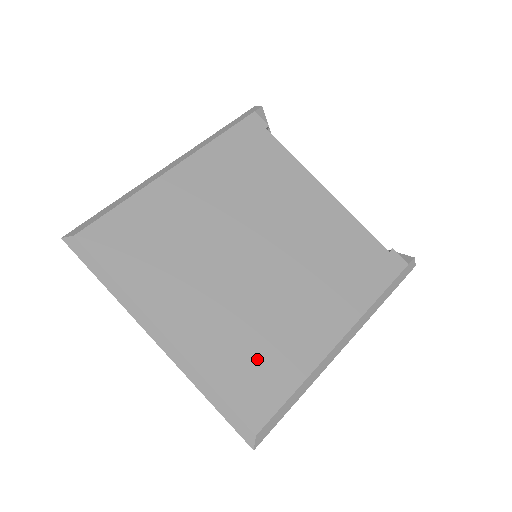
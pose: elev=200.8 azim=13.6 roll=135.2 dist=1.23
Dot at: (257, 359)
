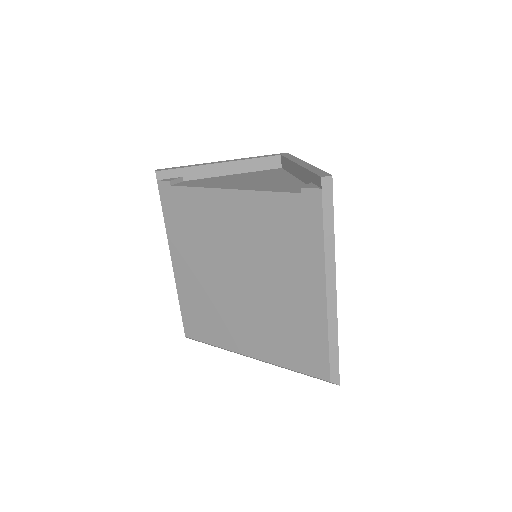
Dot at: (296, 341)
